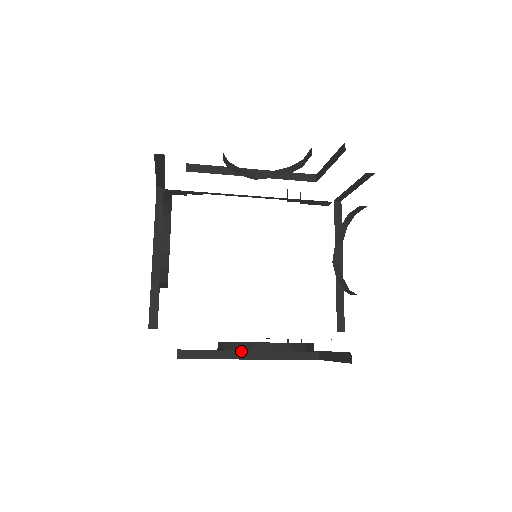
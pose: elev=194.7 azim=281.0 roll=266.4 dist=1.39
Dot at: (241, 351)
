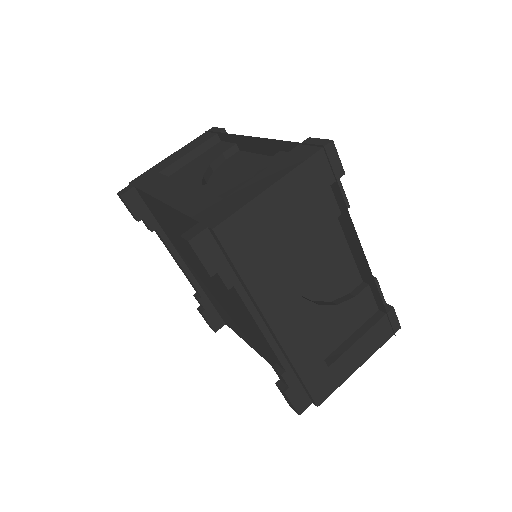
Dot at: occluded
